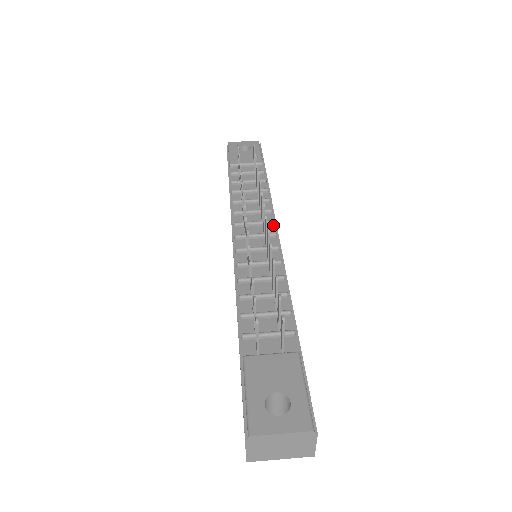
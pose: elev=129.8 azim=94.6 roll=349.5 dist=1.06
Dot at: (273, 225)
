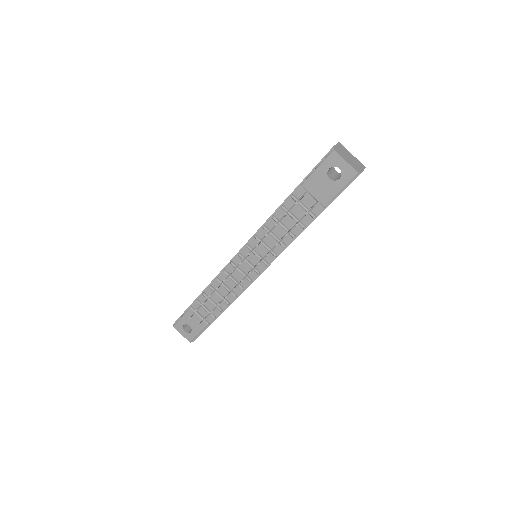
Dot at: (266, 265)
